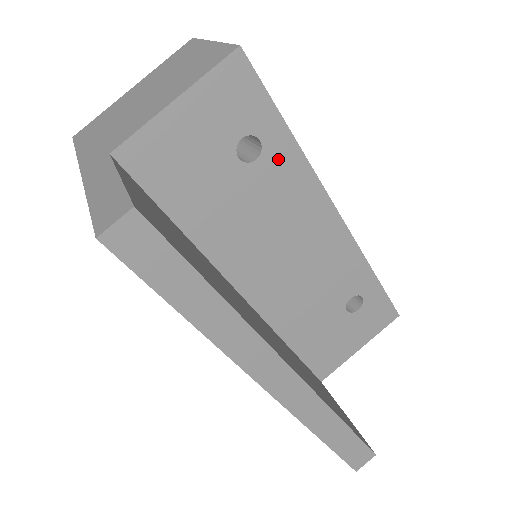
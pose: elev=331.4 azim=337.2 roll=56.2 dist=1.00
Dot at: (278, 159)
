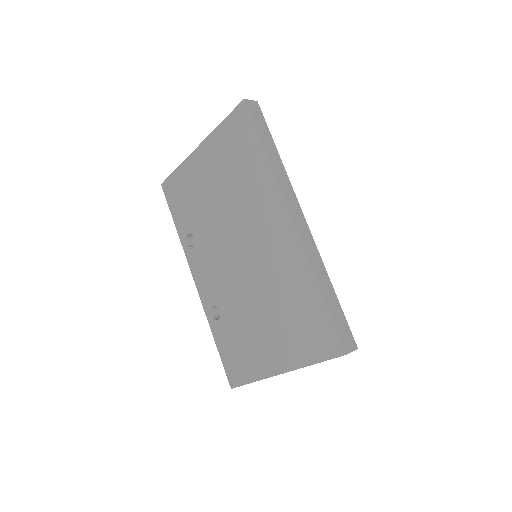
Dot at: occluded
